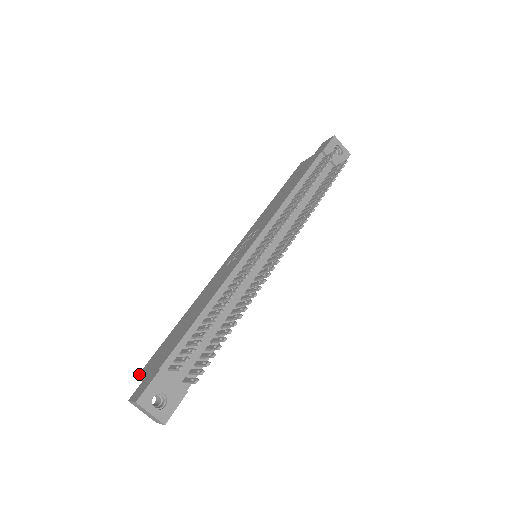
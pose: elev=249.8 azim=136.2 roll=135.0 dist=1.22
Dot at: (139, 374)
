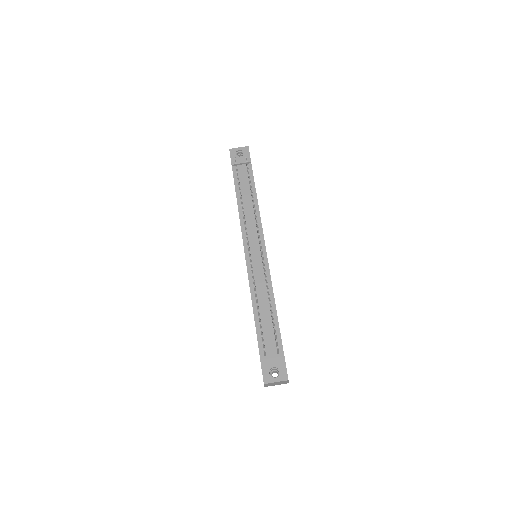
Dot at: occluded
